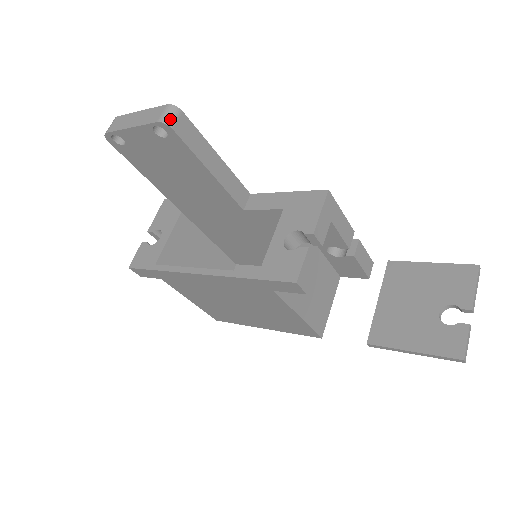
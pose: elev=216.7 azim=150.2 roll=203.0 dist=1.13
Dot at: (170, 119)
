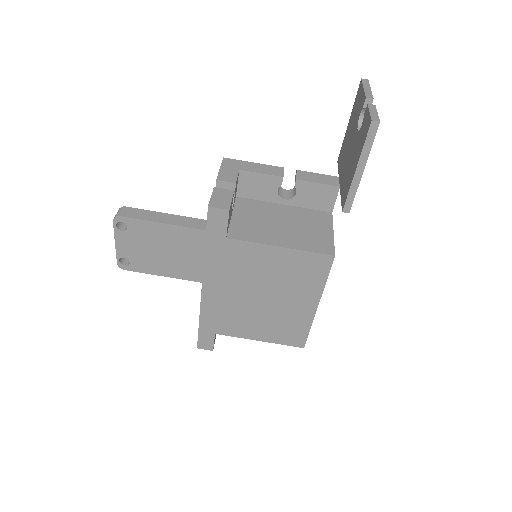
Dot at: (118, 214)
